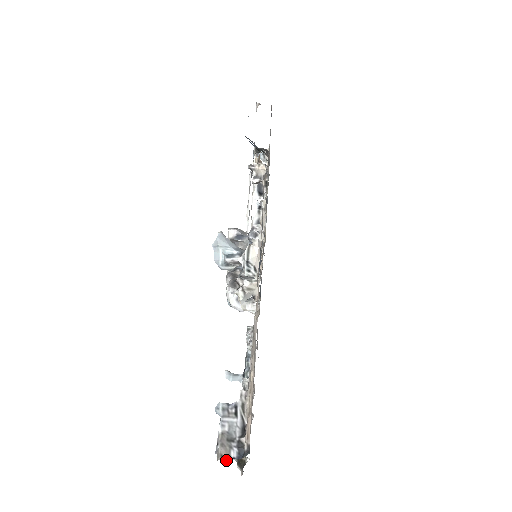
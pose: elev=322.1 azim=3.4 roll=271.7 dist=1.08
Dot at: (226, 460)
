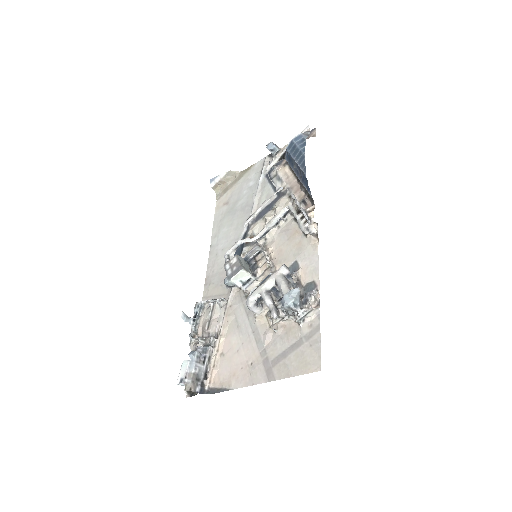
Dot at: (181, 385)
